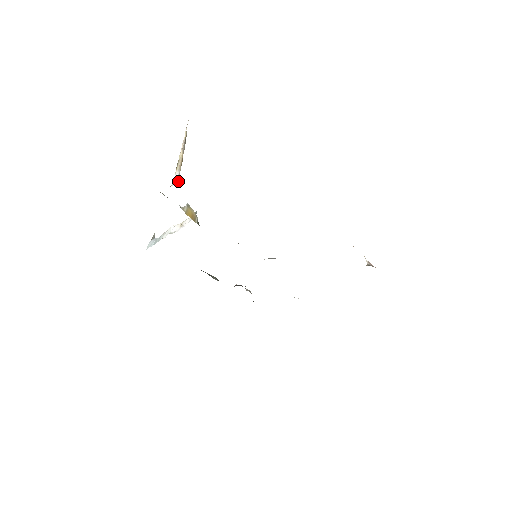
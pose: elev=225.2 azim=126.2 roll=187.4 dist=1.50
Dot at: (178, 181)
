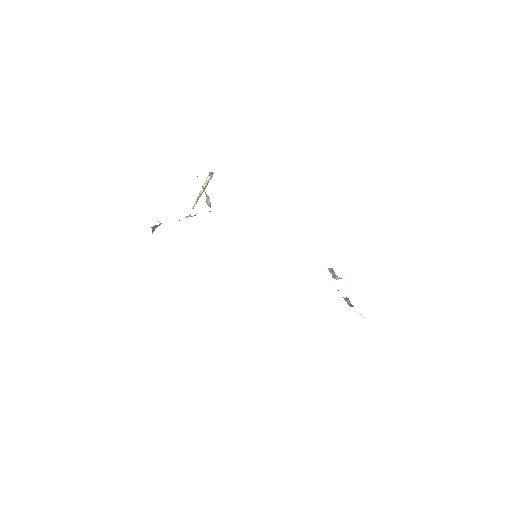
Dot at: (212, 175)
